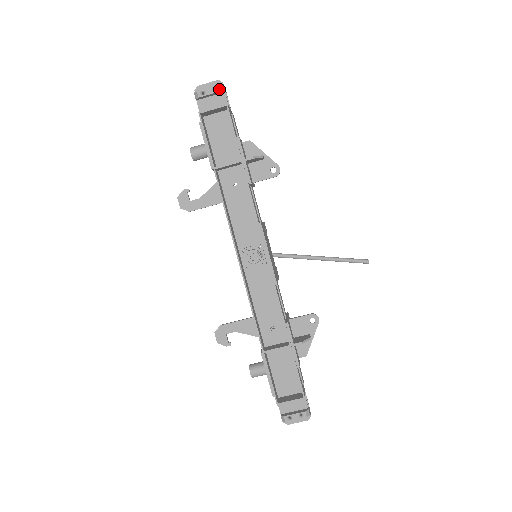
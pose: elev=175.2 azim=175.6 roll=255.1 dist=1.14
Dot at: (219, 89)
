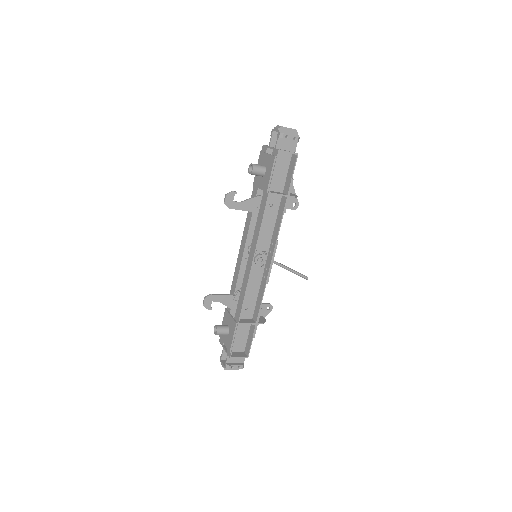
Dot at: (298, 140)
